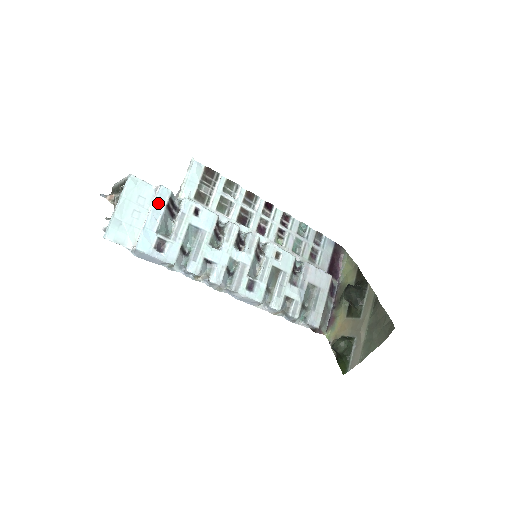
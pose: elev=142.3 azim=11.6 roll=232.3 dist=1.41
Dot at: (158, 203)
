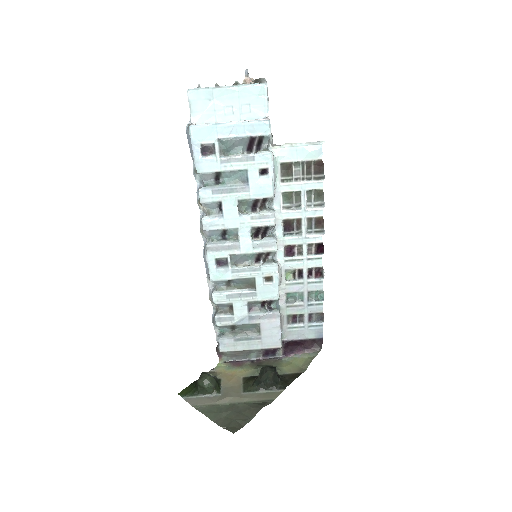
Dot at: (249, 126)
